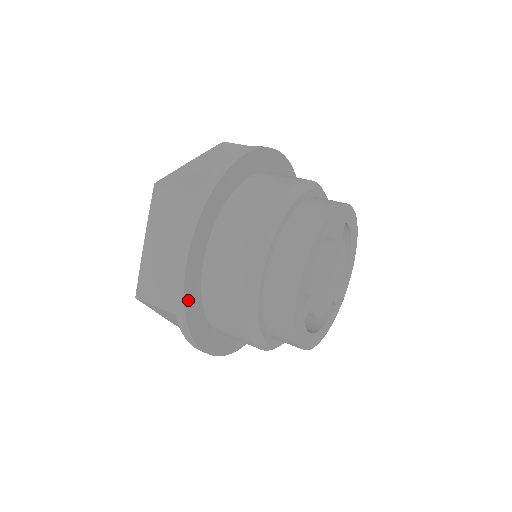
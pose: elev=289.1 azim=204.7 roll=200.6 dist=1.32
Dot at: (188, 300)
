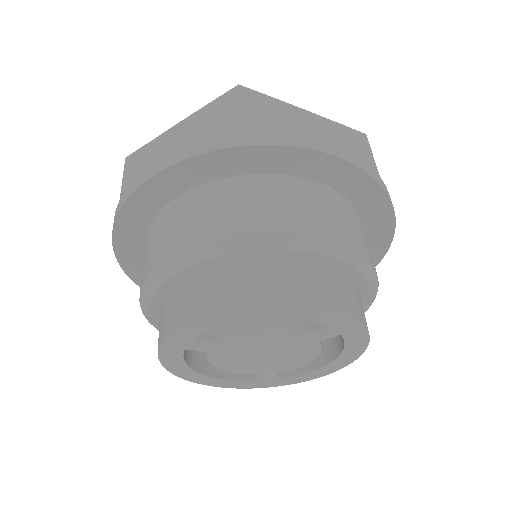
Dot at: (132, 206)
